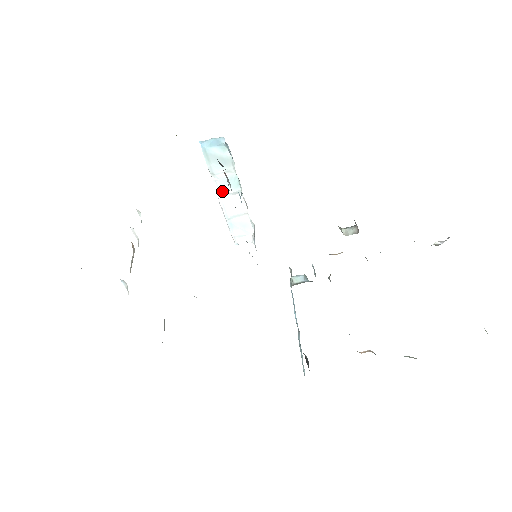
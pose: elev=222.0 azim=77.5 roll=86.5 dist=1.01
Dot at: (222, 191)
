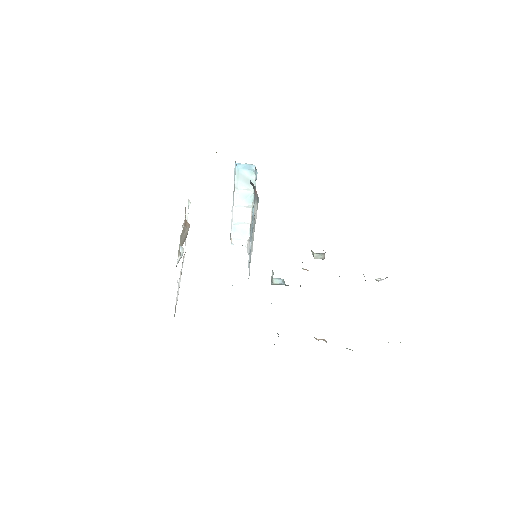
Dot at: (238, 202)
